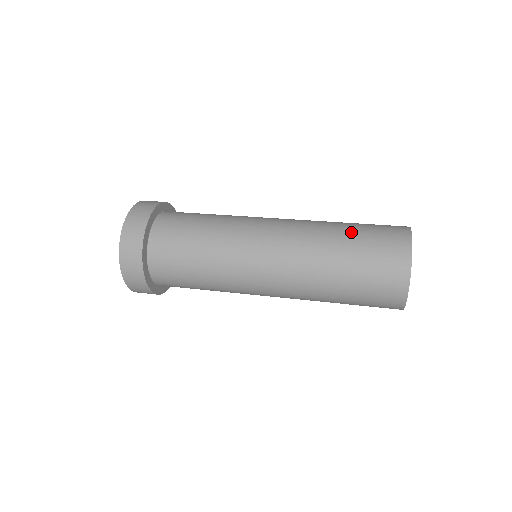
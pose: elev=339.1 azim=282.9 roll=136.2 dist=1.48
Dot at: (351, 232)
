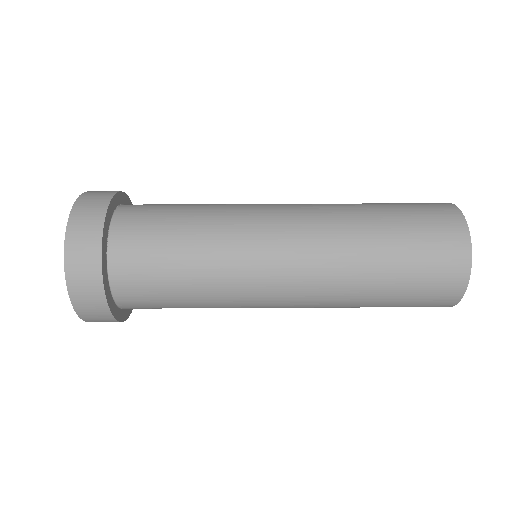
Dot at: (392, 276)
